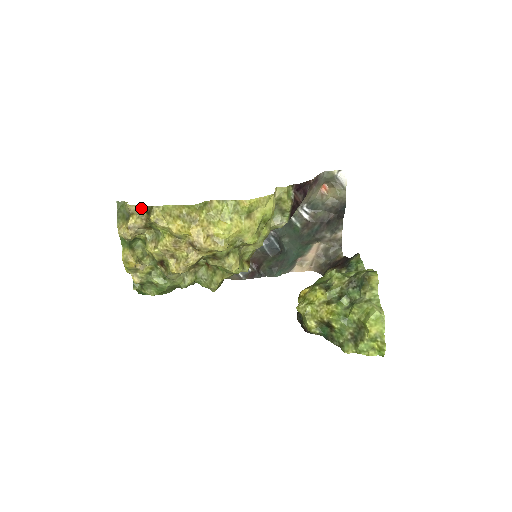
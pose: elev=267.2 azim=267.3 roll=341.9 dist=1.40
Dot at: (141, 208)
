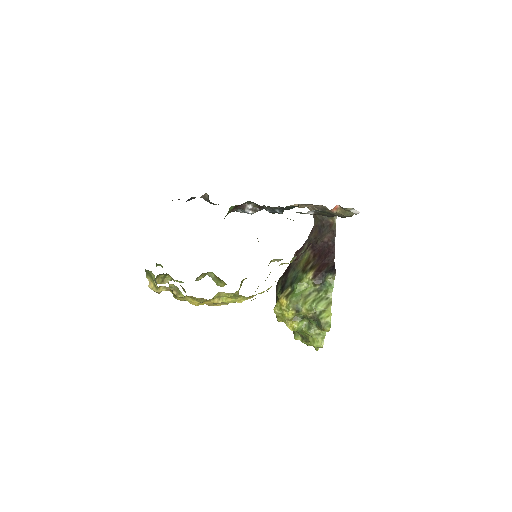
Dot at: occluded
